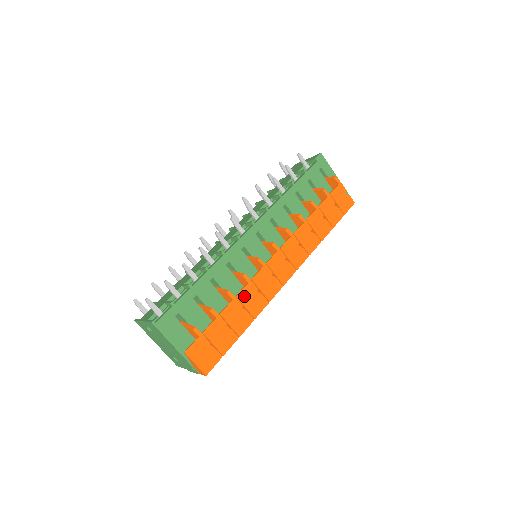
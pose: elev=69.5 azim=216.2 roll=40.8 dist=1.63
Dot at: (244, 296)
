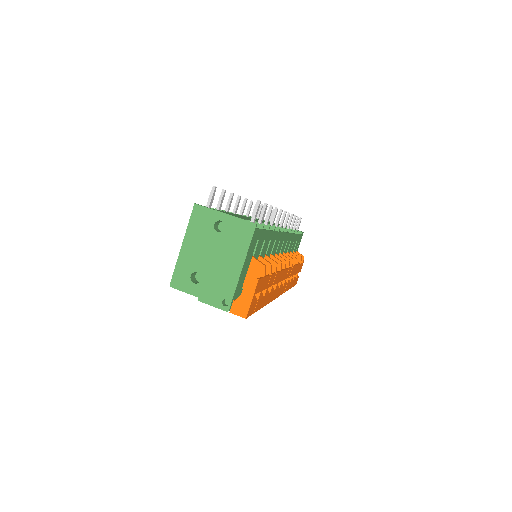
Dot at: (276, 278)
